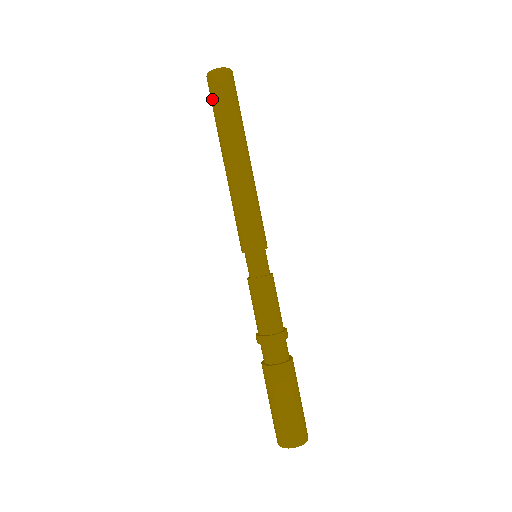
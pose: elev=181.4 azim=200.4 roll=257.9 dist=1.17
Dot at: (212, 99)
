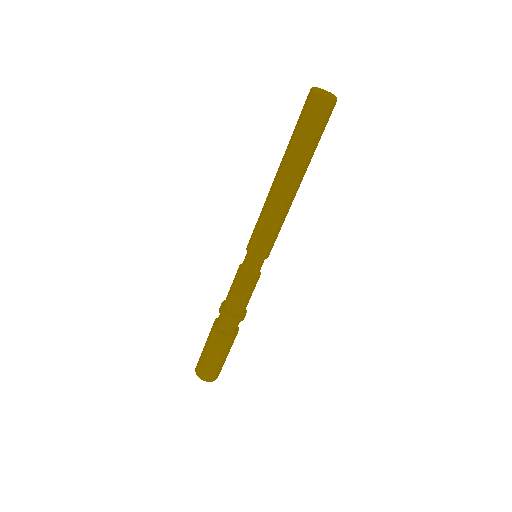
Dot at: occluded
